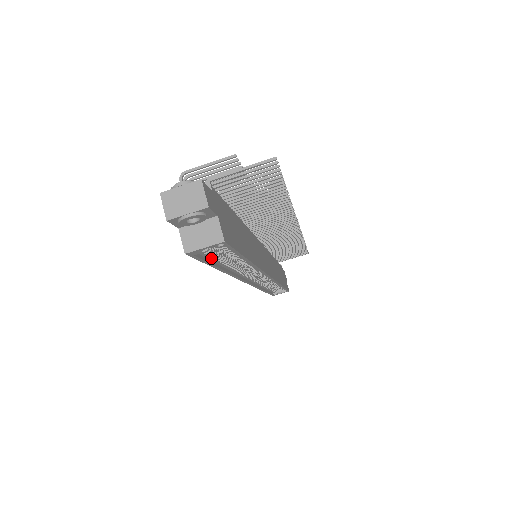
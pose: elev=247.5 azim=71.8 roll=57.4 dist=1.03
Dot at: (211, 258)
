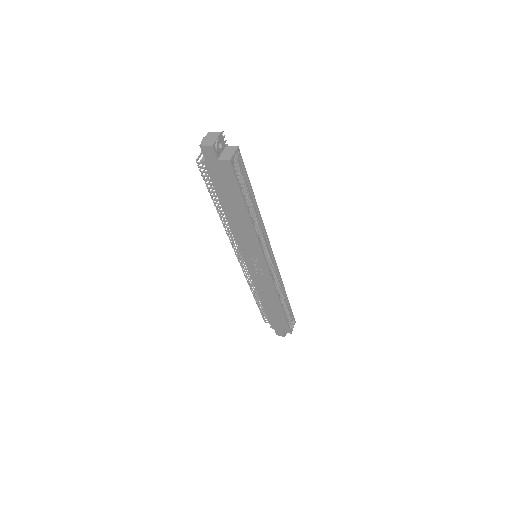
Dot at: (240, 188)
